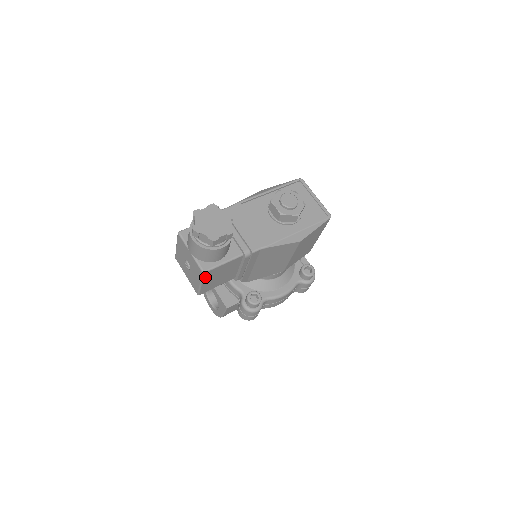
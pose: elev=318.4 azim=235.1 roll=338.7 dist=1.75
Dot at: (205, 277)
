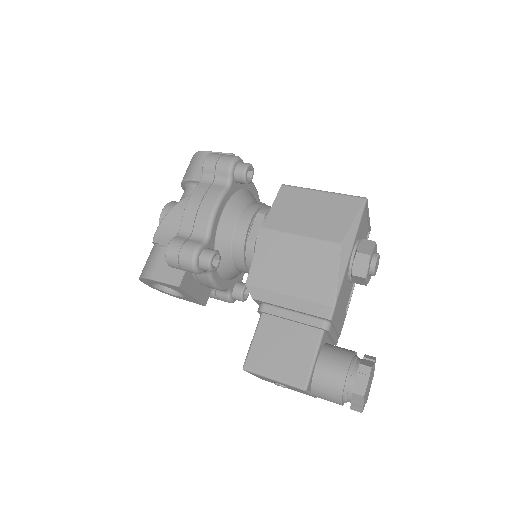
Dot at: occluded
